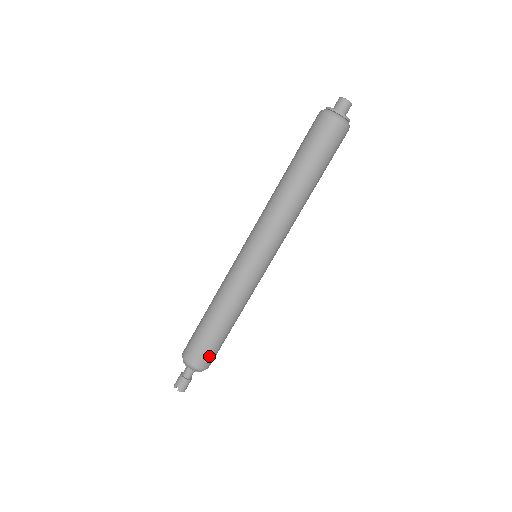
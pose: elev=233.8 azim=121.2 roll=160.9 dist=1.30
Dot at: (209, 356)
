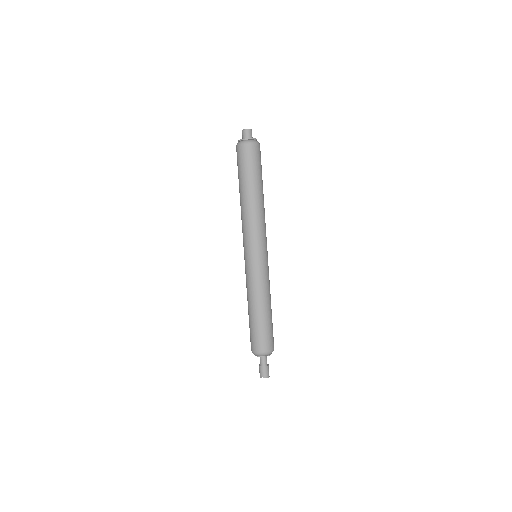
Dot at: (266, 340)
